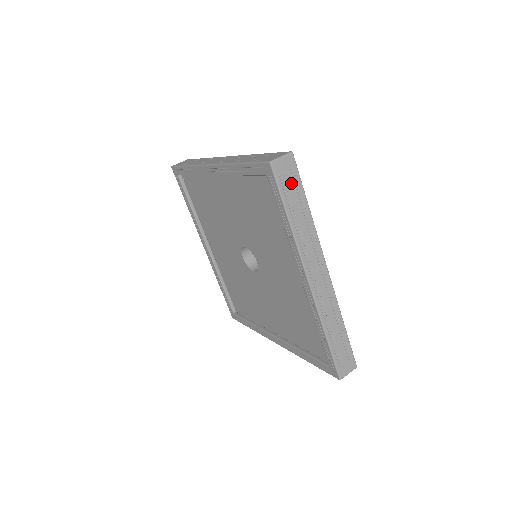
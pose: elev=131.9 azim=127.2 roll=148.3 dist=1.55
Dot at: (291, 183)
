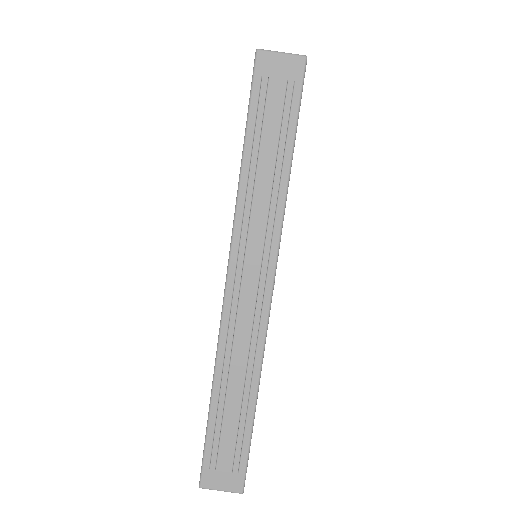
Dot at: (277, 105)
